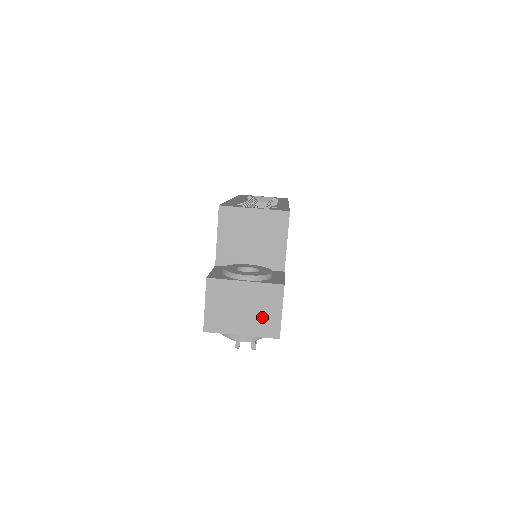
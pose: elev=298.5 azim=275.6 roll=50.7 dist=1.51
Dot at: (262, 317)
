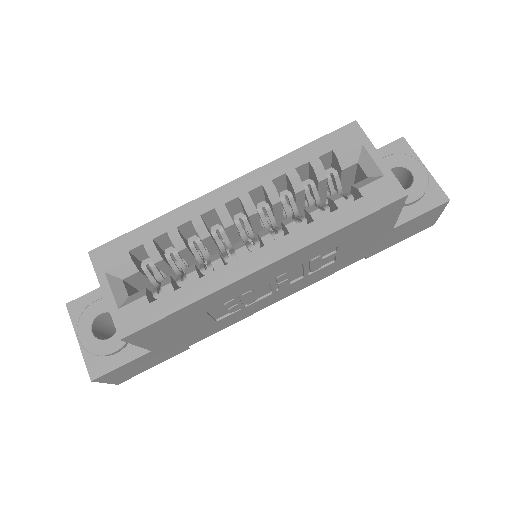
Dot at: occluded
